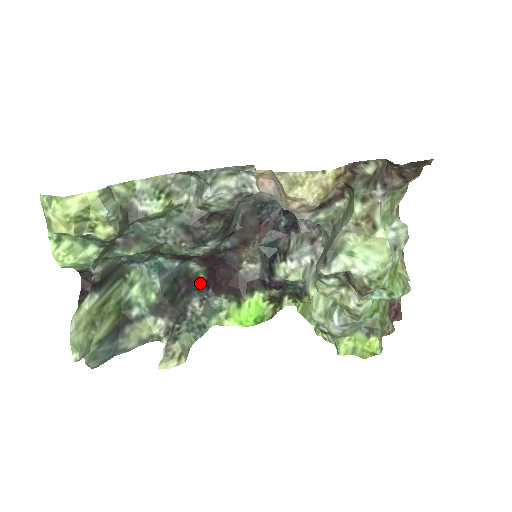
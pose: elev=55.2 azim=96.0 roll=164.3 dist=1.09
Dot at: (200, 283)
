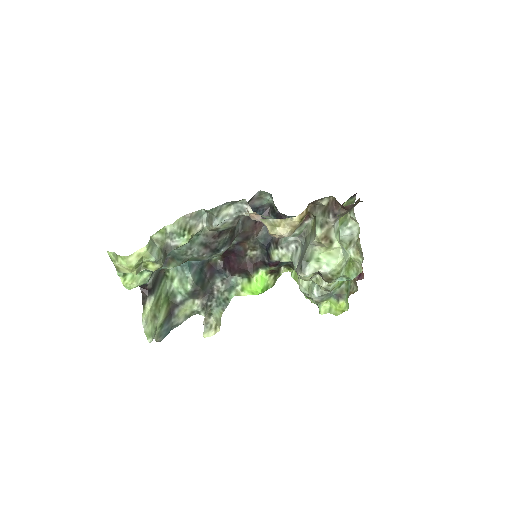
Dot at: (219, 267)
